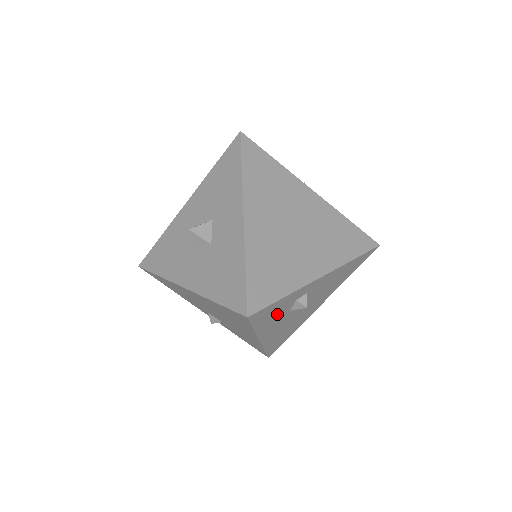
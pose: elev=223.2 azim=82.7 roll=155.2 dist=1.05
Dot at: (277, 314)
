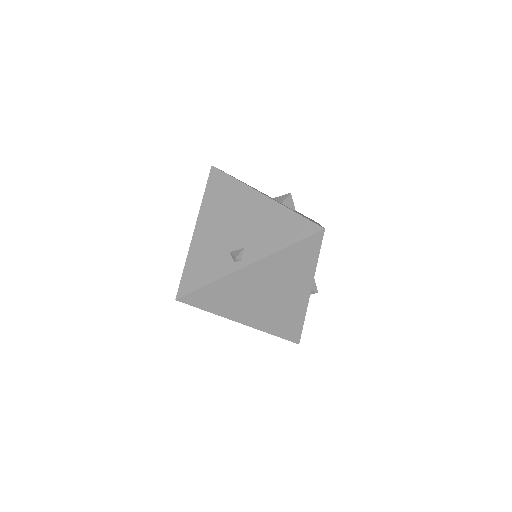
Dot at: occluded
